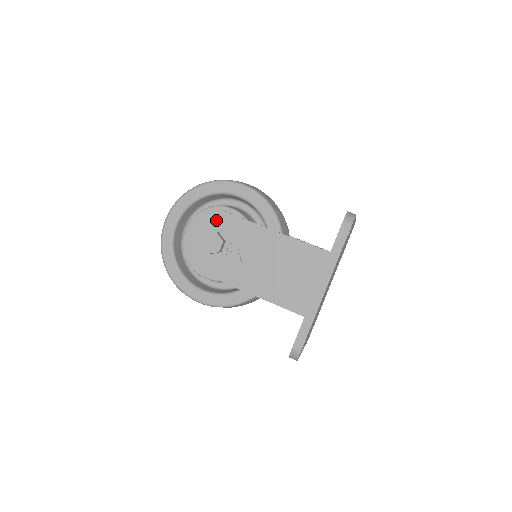
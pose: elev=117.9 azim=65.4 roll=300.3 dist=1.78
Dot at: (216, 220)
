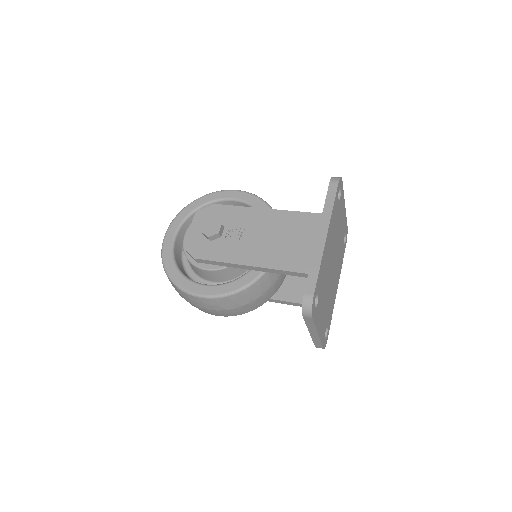
Dot at: (214, 213)
